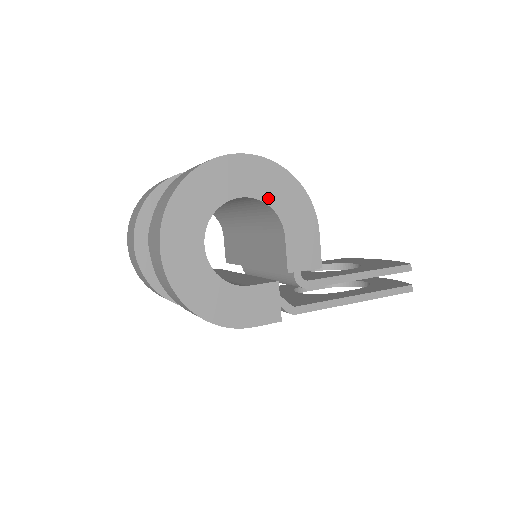
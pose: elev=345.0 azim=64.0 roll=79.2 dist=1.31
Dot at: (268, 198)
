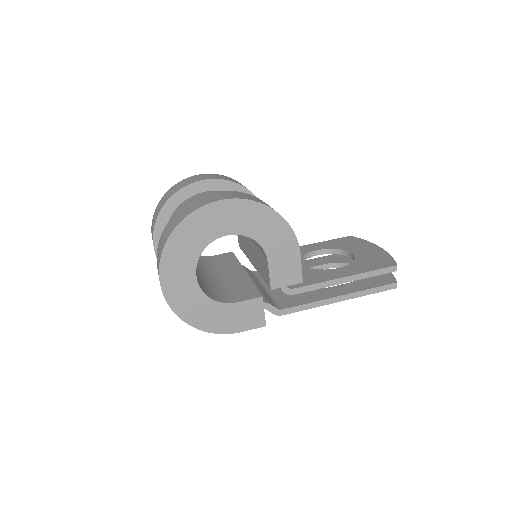
Dot at: (251, 233)
